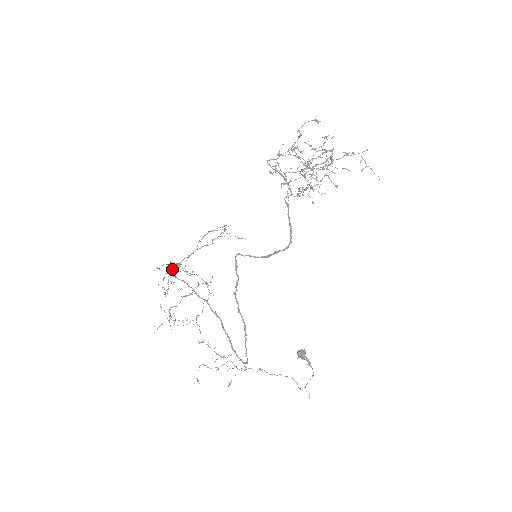
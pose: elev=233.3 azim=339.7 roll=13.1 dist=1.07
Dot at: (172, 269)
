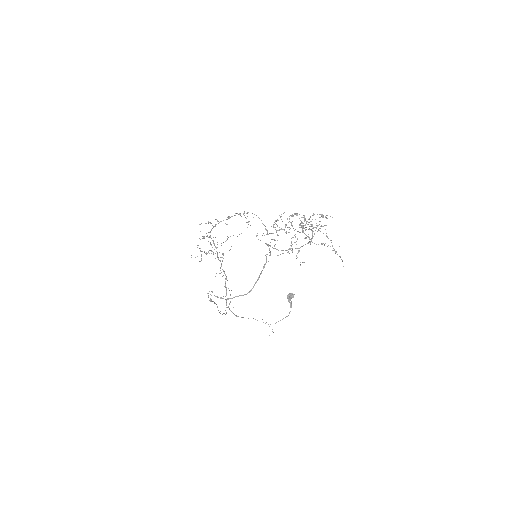
Dot at: occluded
